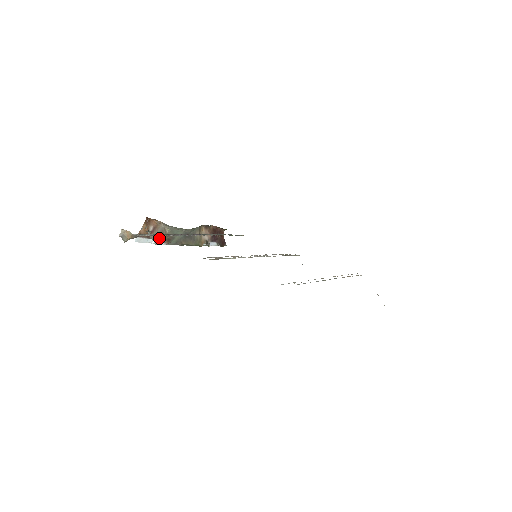
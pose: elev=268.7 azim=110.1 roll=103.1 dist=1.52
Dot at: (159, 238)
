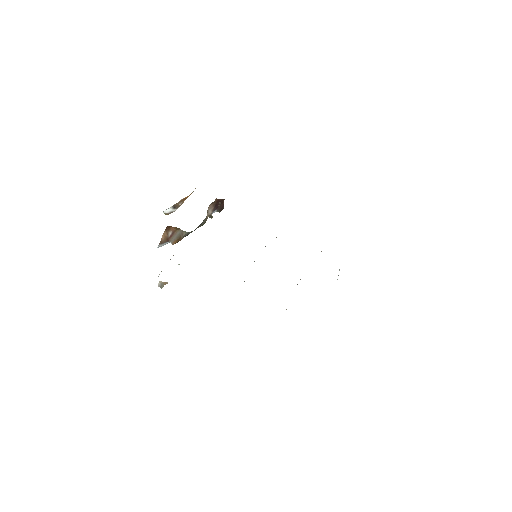
Dot at: (177, 241)
